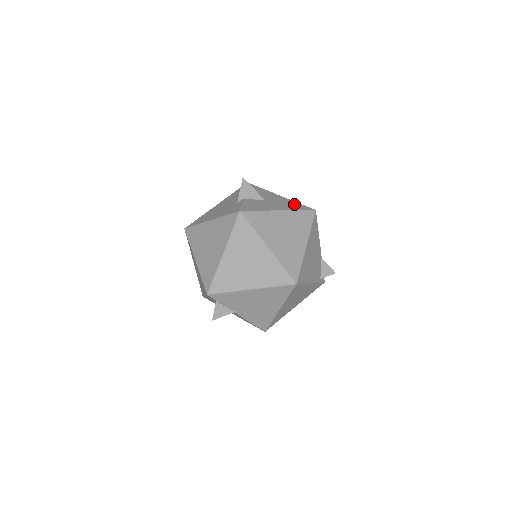
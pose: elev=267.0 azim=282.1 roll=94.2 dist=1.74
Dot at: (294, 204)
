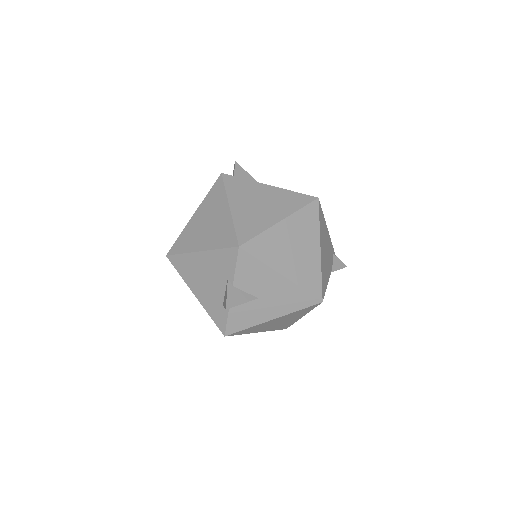
Dot at: (296, 296)
